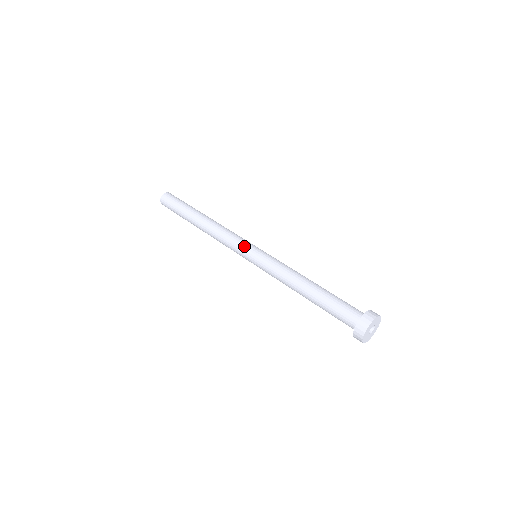
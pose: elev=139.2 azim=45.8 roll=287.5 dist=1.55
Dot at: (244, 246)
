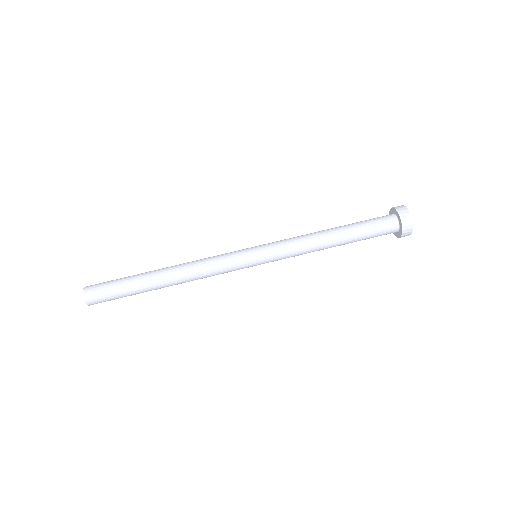
Dot at: (241, 257)
